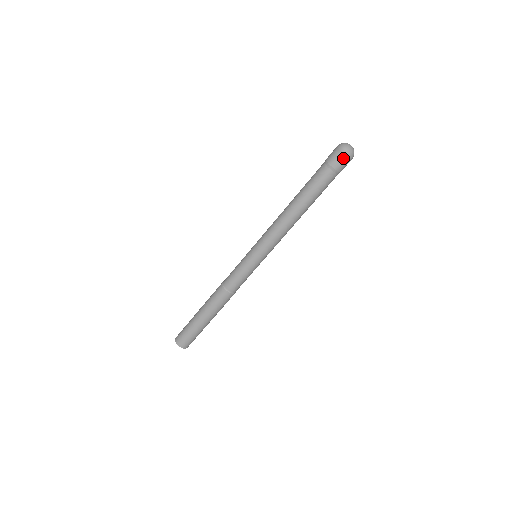
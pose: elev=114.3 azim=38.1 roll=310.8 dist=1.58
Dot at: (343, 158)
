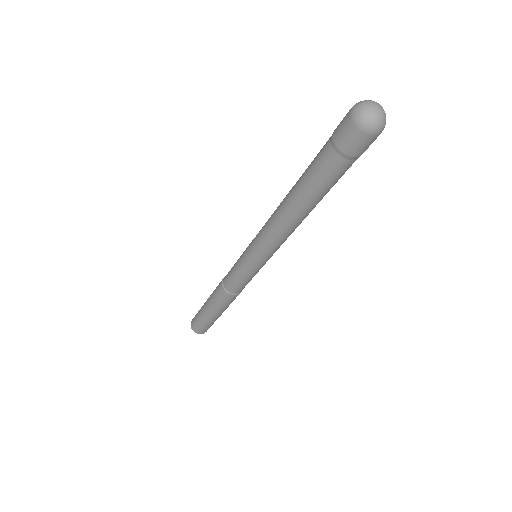
Dot at: (366, 139)
